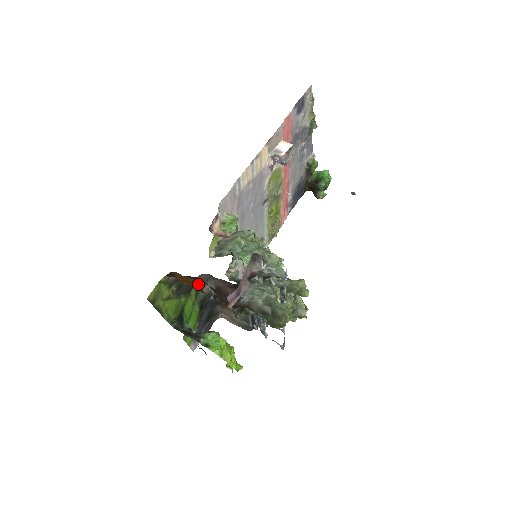
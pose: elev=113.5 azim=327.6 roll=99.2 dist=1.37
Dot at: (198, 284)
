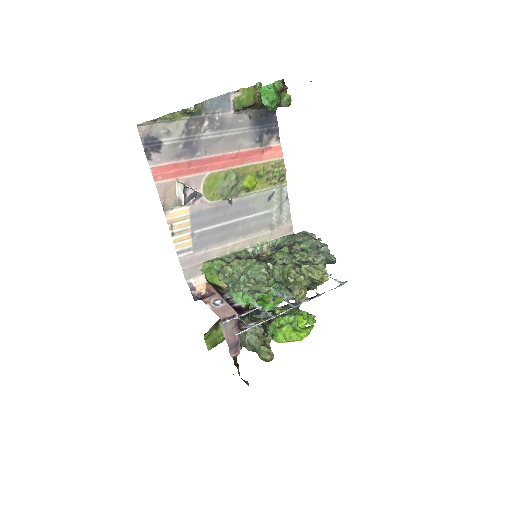
Dot at: occluded
